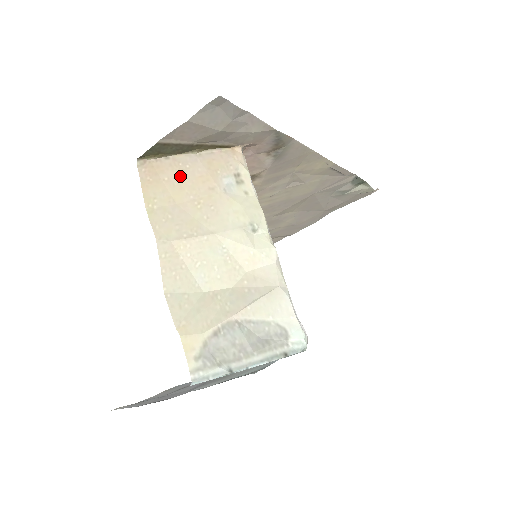
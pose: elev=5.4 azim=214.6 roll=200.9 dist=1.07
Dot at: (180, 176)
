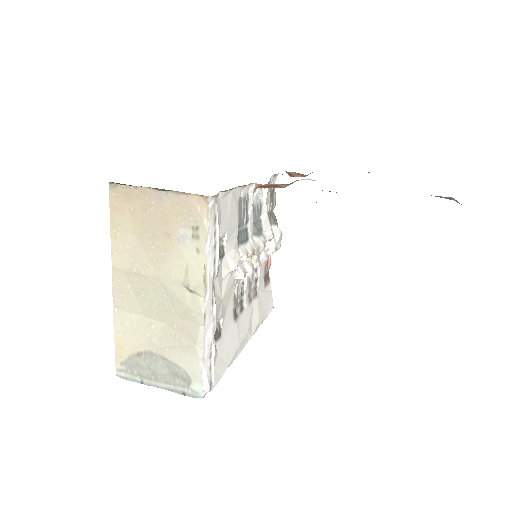
Dot at: (144, 210)
